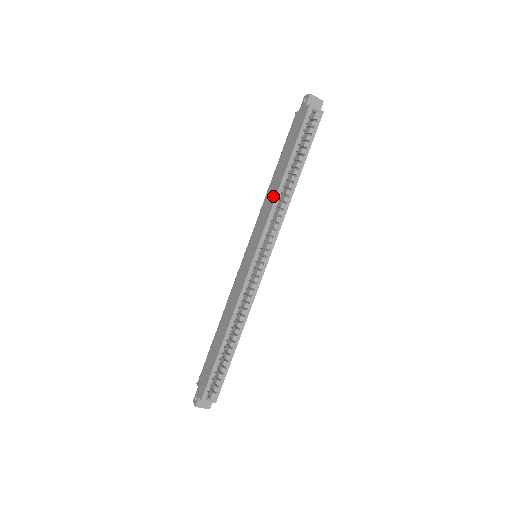
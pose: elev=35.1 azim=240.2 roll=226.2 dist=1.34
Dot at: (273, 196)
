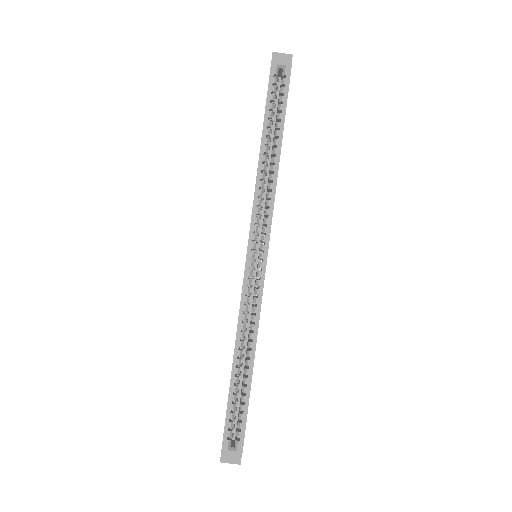
Dot at: (256, 178)
